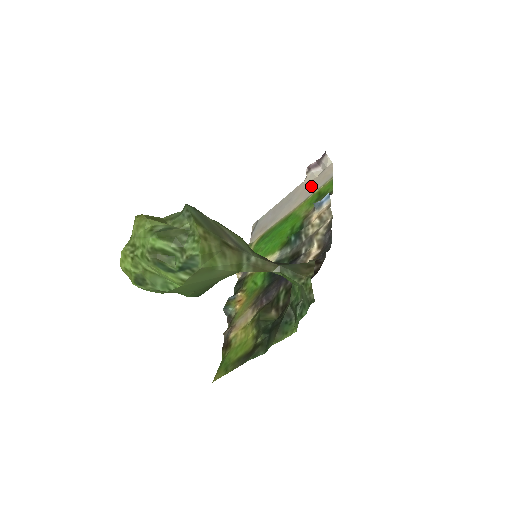
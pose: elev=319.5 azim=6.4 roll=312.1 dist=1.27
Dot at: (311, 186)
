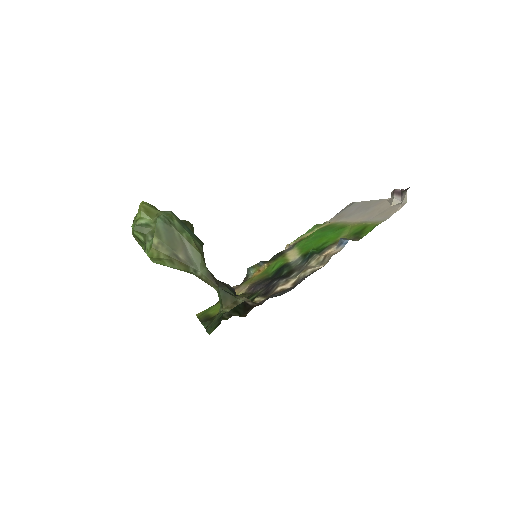
Dot at: (380, 211)
